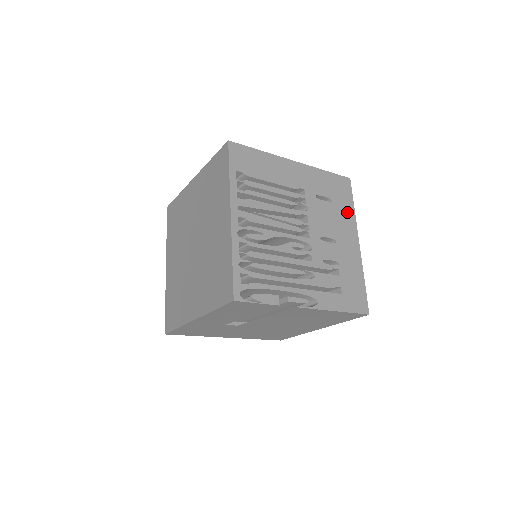
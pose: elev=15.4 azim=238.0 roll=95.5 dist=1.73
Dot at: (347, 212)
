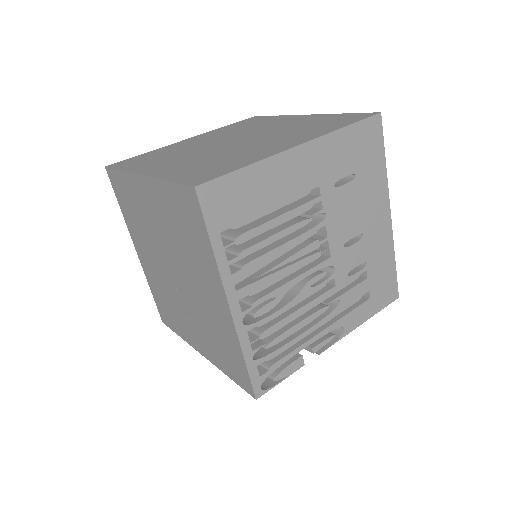
Dot at: (376, 178)
